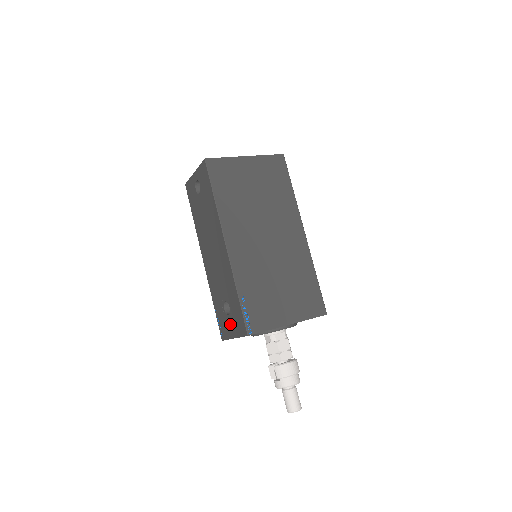
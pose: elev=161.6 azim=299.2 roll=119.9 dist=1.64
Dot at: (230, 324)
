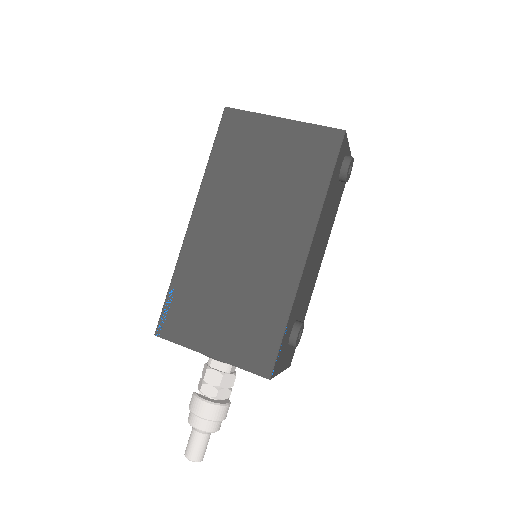
Dot at: occluded
